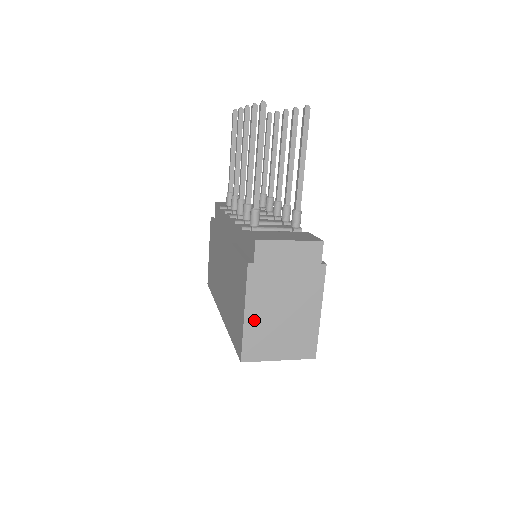
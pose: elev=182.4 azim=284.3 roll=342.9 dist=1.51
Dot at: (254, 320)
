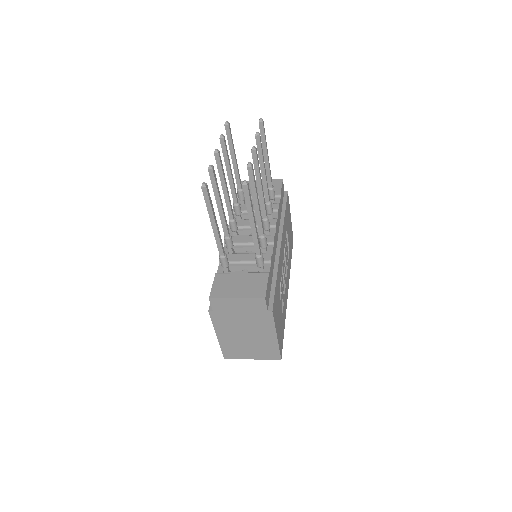
Dot at: (225, 339)
